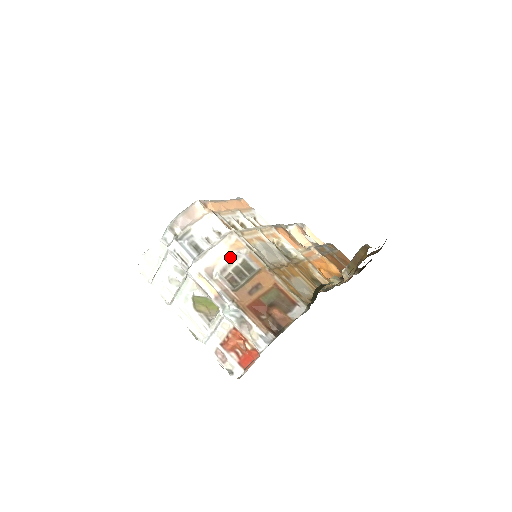
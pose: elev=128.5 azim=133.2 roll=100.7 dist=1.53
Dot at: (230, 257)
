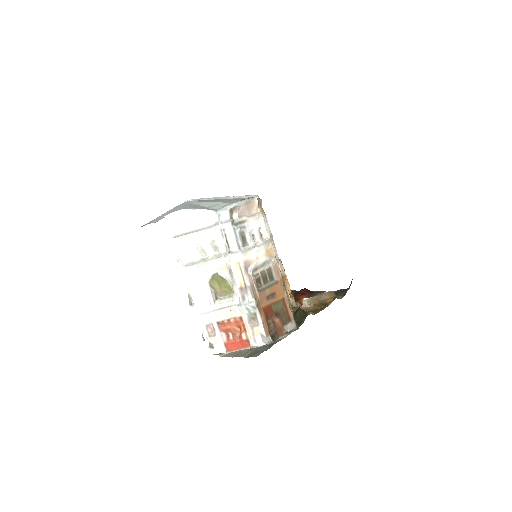
Dot at: (264, 261)
